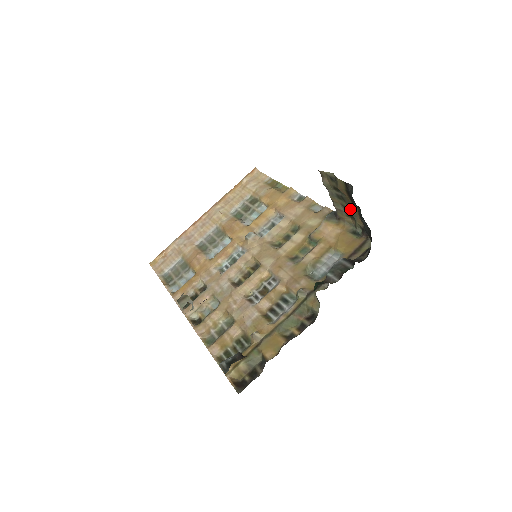
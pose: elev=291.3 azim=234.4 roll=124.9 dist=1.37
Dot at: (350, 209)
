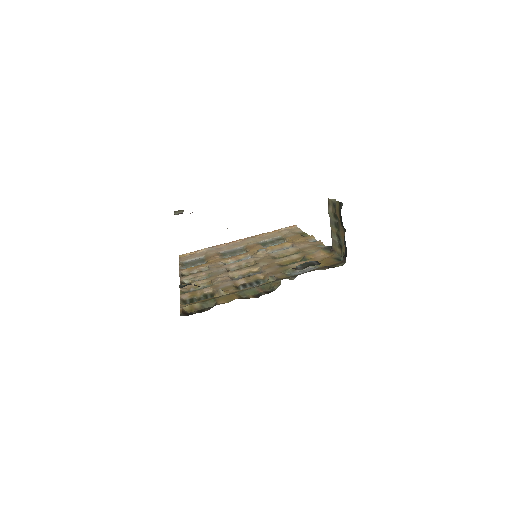
Dot at: (340, 236)
